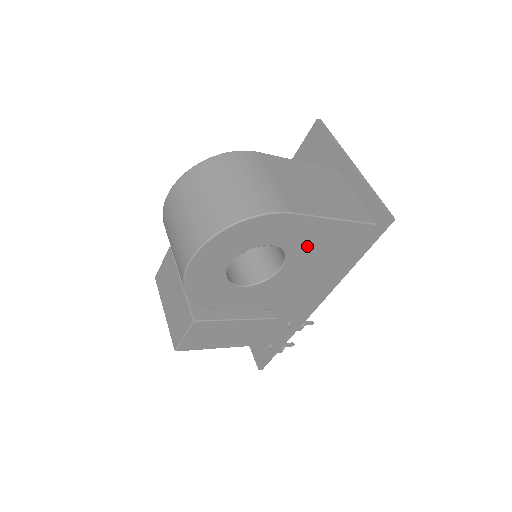
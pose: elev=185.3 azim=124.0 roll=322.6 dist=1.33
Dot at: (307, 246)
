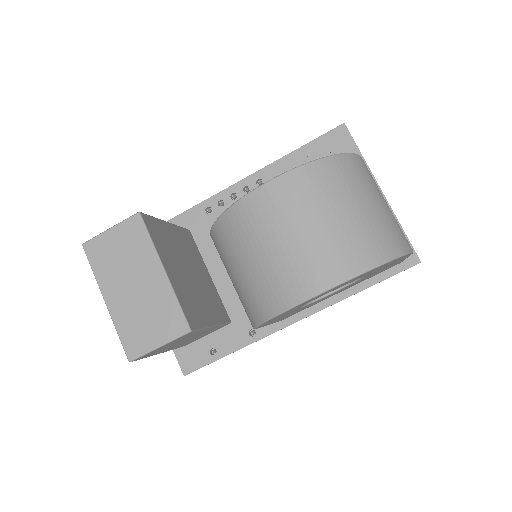
Dot at: (368, 276)
